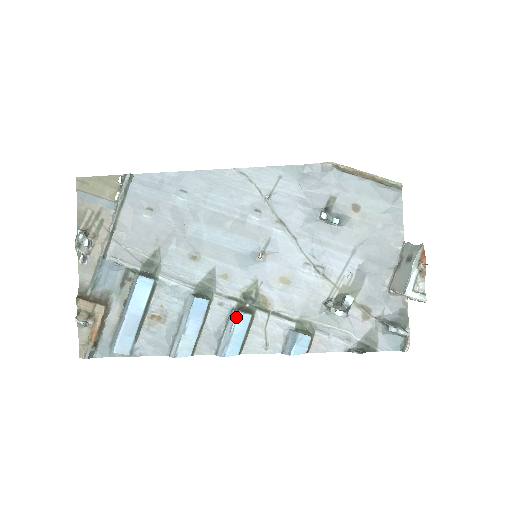
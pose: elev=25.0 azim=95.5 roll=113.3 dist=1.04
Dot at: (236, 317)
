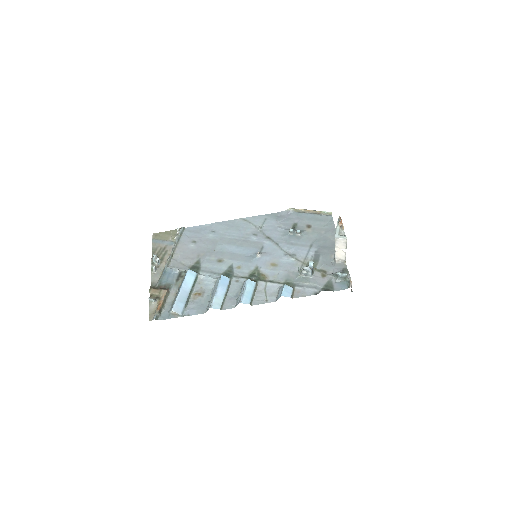
Dot at: (247, 281)
